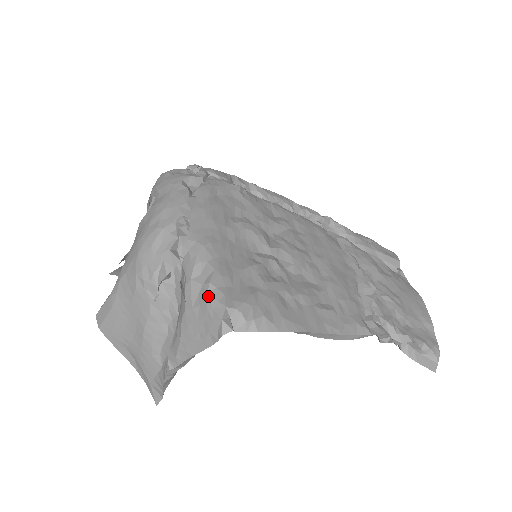
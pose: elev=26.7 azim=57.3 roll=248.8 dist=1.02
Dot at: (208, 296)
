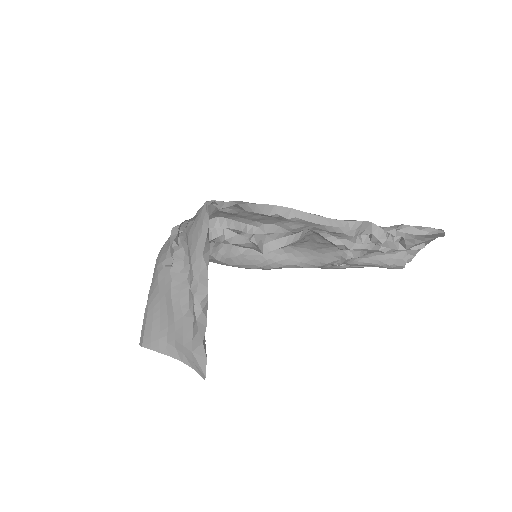
Dot at: (197, 211)
